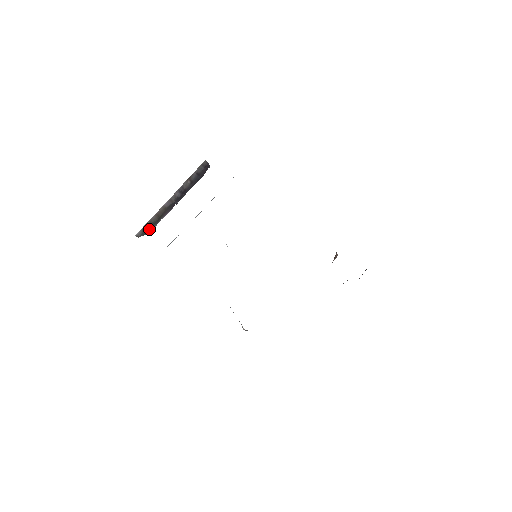
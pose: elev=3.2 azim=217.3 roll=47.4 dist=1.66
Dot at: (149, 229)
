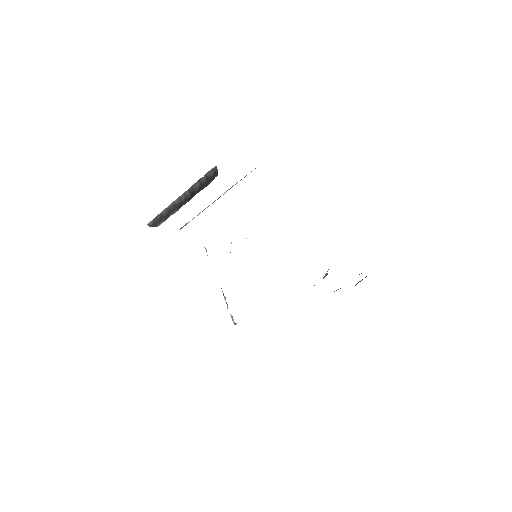
Dot at: (159, 222)
